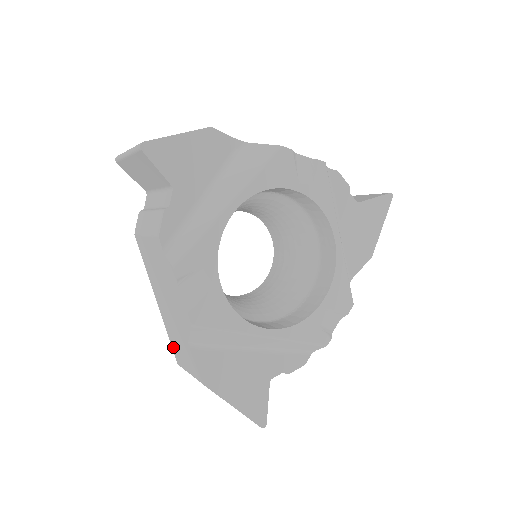
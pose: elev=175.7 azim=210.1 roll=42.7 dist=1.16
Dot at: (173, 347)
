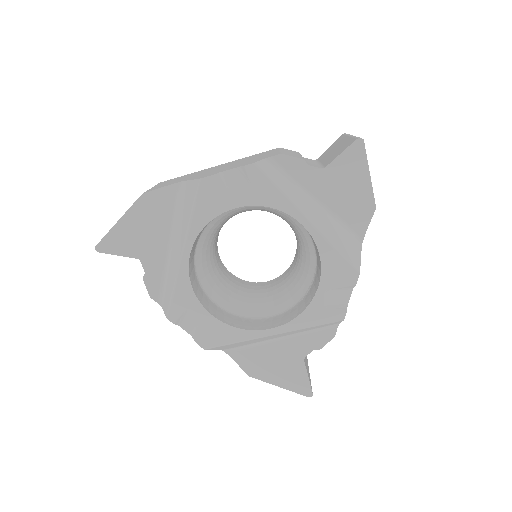
Dot at: occluded
